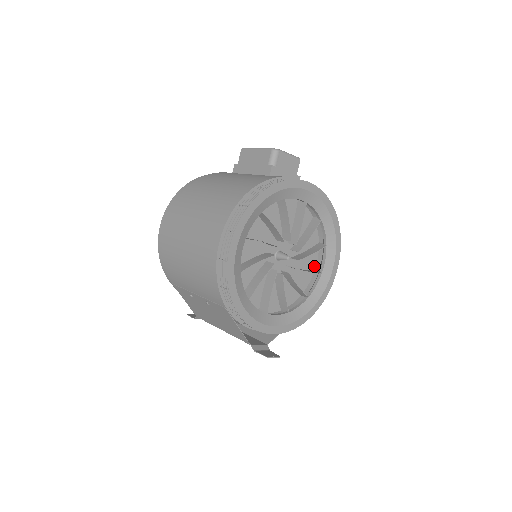
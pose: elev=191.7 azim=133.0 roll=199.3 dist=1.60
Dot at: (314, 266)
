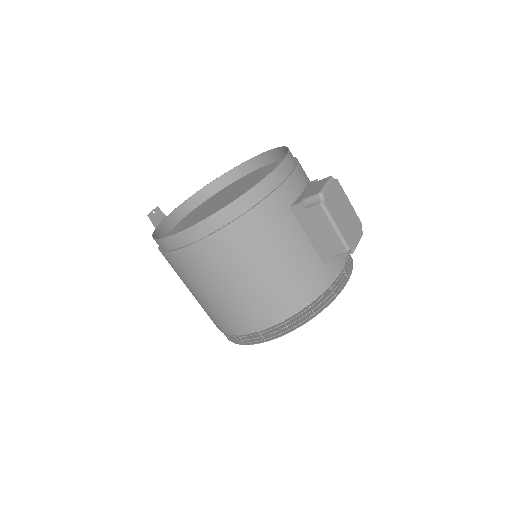
Dot at: occluded
